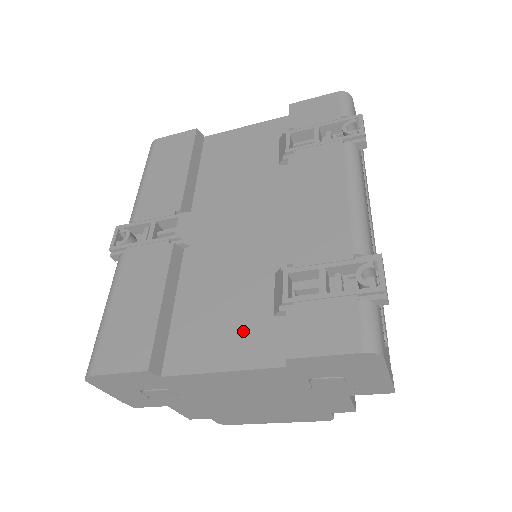
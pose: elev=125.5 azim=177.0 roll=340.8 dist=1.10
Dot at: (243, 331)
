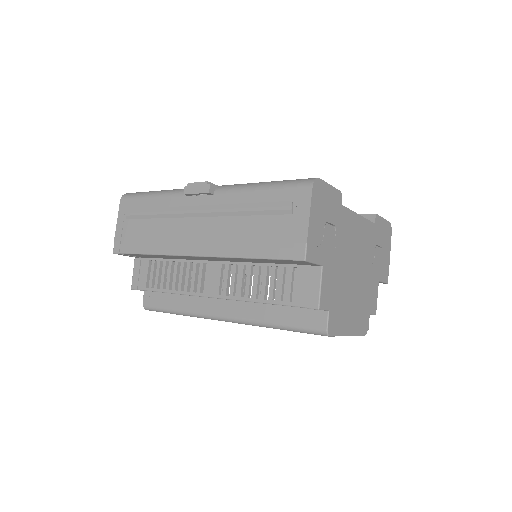
Dot at: occluded
